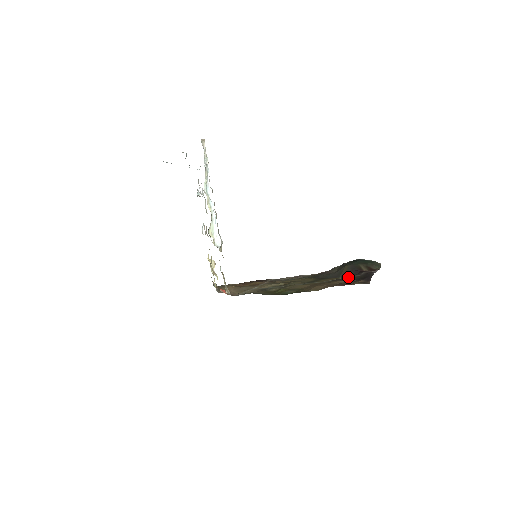
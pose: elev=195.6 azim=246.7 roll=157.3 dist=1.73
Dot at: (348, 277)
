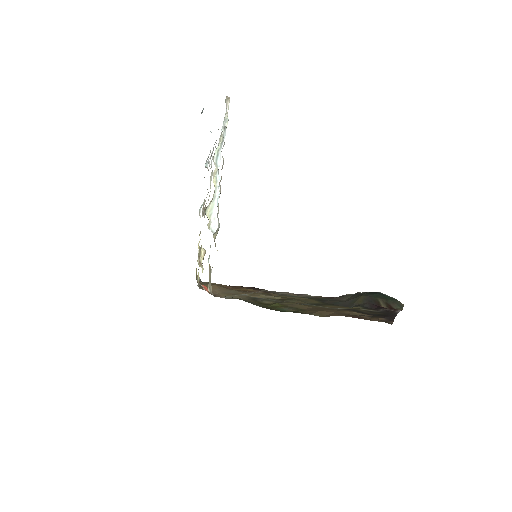
Dot at: (363, 310)
